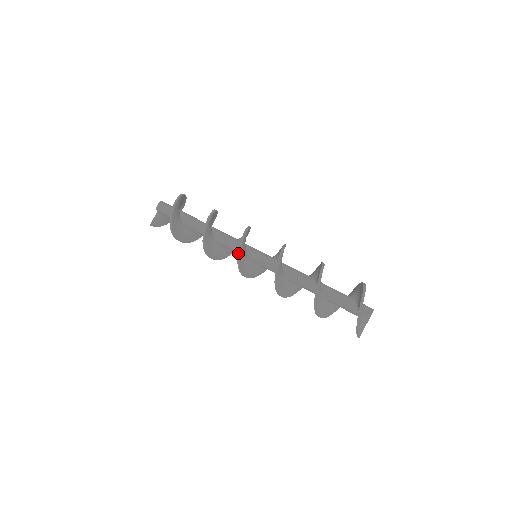
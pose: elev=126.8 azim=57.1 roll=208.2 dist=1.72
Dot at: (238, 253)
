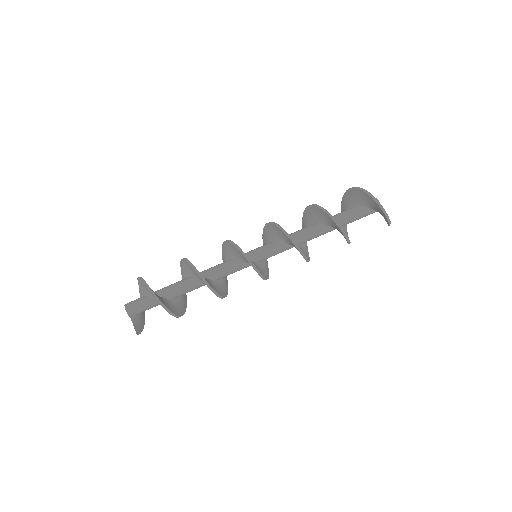
Dot at: (250, 263)
